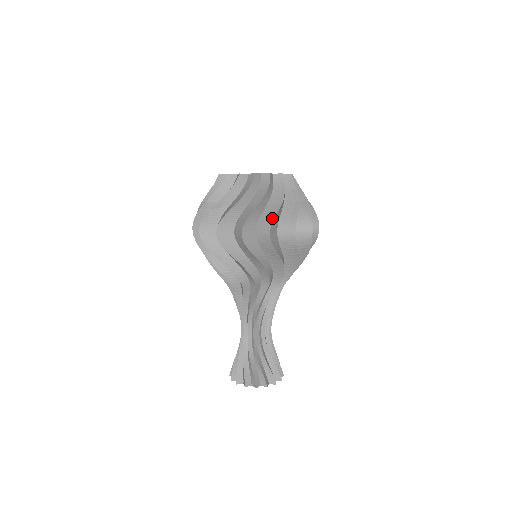
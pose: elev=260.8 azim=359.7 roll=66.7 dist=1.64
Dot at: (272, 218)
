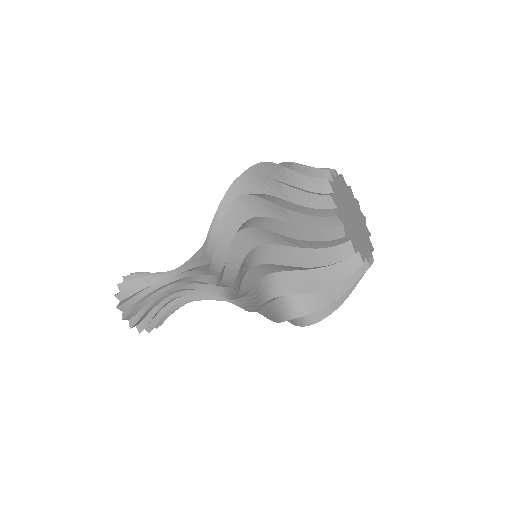
Dot at: (313, 309)
